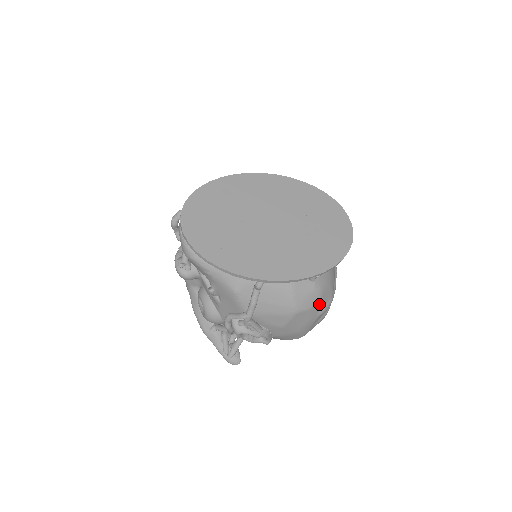
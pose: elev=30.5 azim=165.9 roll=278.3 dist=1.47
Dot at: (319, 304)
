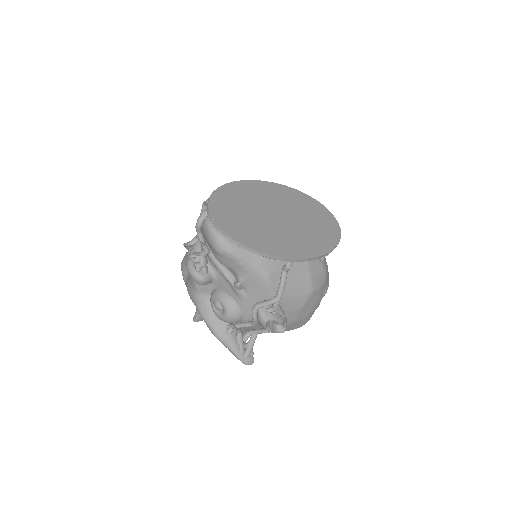
Dot at: (325, 284)
